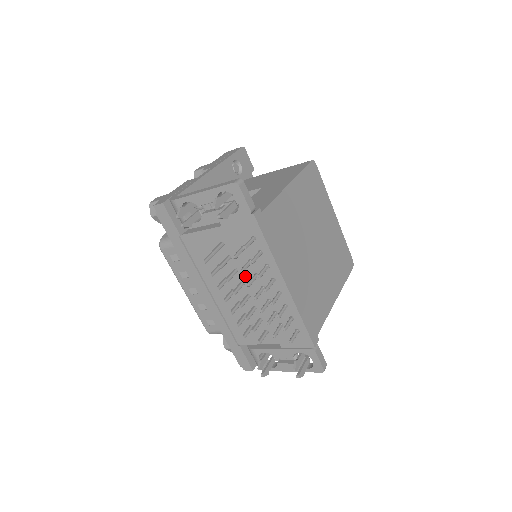
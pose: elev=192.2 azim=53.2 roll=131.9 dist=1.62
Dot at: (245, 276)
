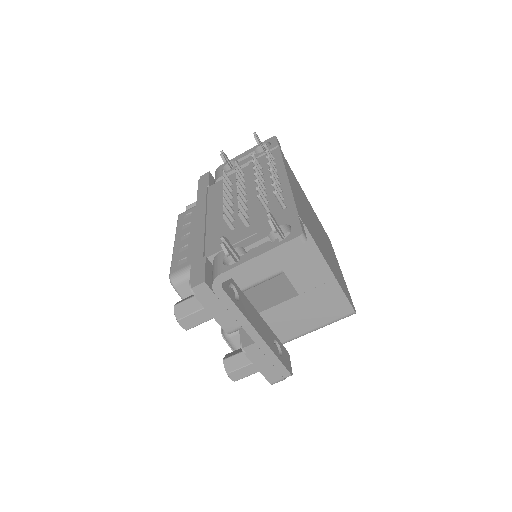
Dot at: (251, 188)
